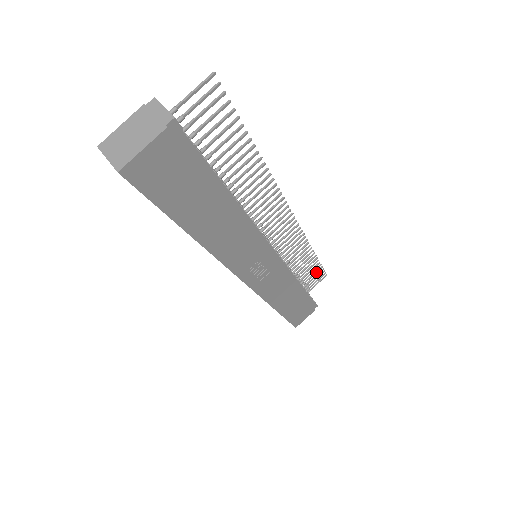
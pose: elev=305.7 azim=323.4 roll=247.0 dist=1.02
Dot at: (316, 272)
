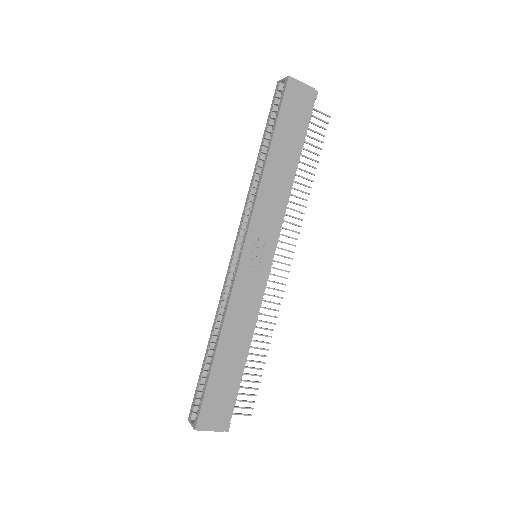
Dot at: (251, 387)
